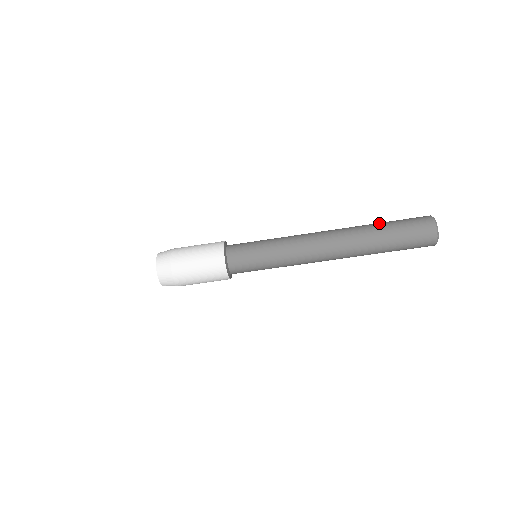
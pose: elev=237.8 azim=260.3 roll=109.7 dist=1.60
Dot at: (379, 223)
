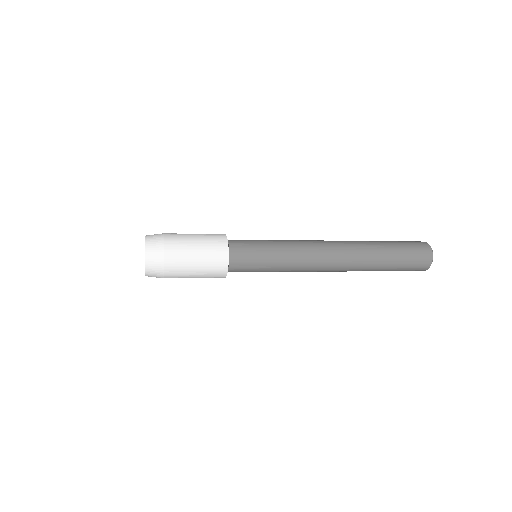
Dot at: (387, 255)
